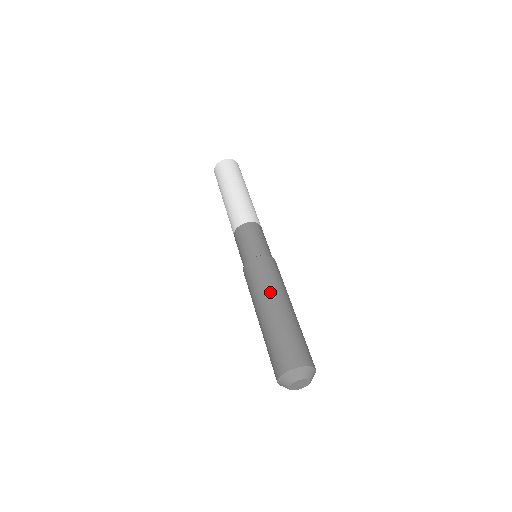
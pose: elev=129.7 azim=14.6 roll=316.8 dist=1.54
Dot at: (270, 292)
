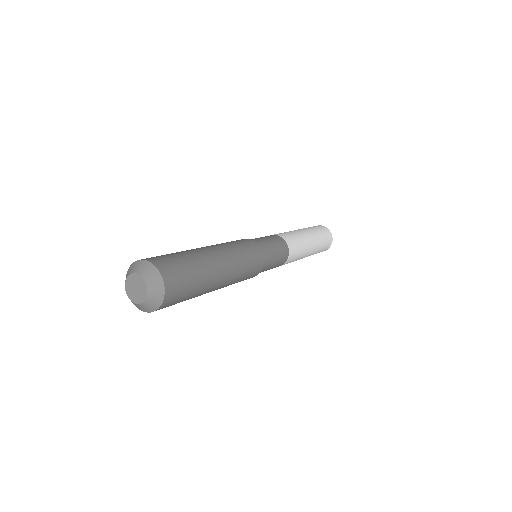
Dot at: (218, 245)
